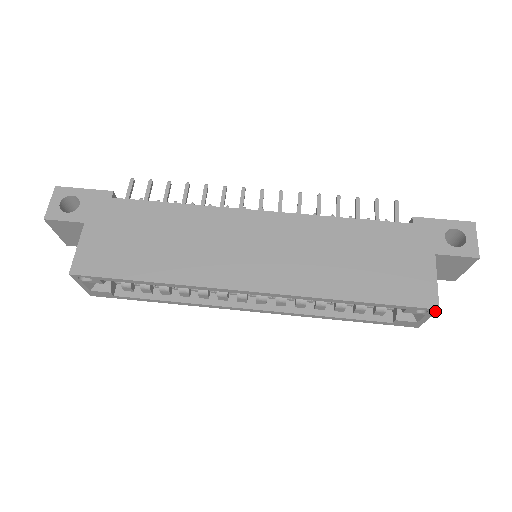
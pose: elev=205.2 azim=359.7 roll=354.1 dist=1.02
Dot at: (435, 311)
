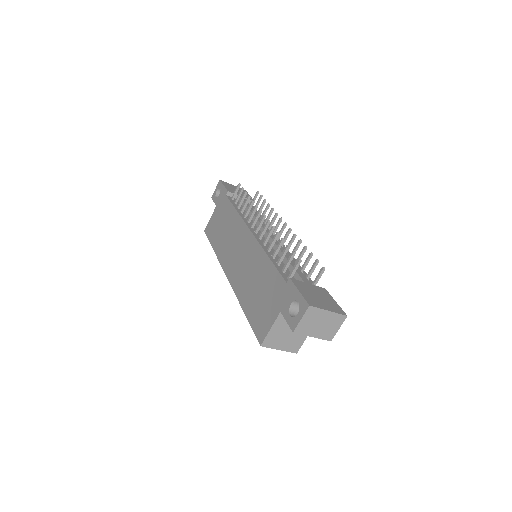
Dot at: (264, 346)
